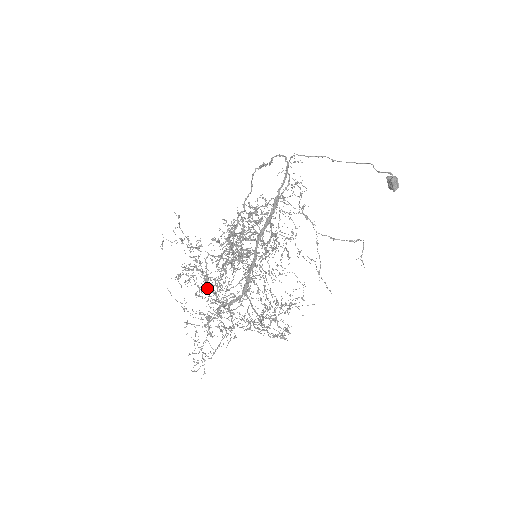
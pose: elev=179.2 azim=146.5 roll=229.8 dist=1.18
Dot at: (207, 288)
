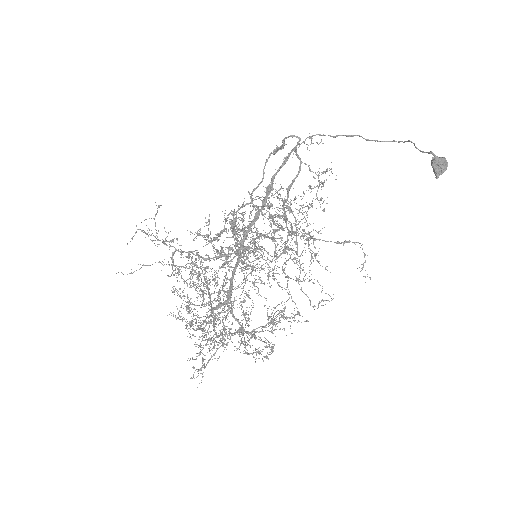
Dot at: occluded
